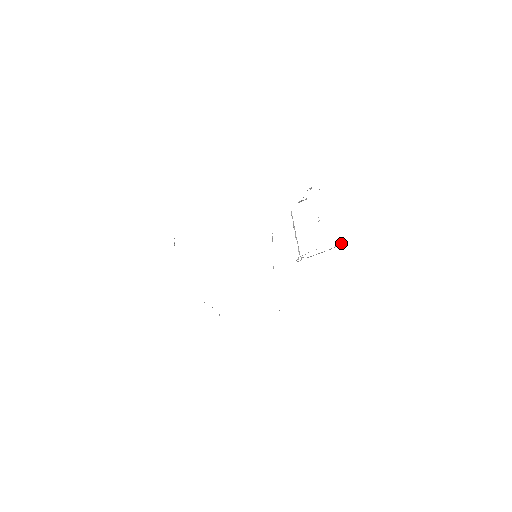
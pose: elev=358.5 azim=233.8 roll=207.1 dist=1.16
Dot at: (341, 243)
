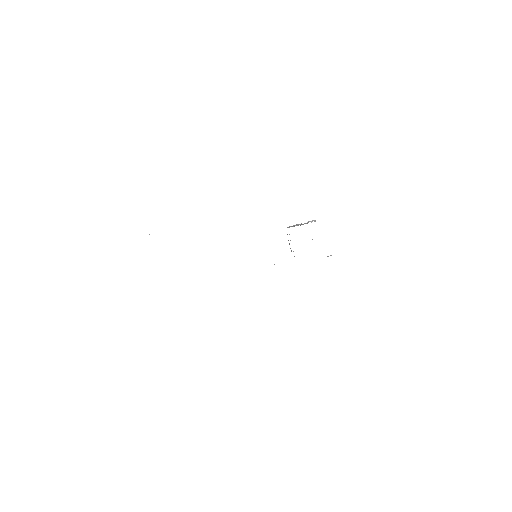
Dot at: occluded
